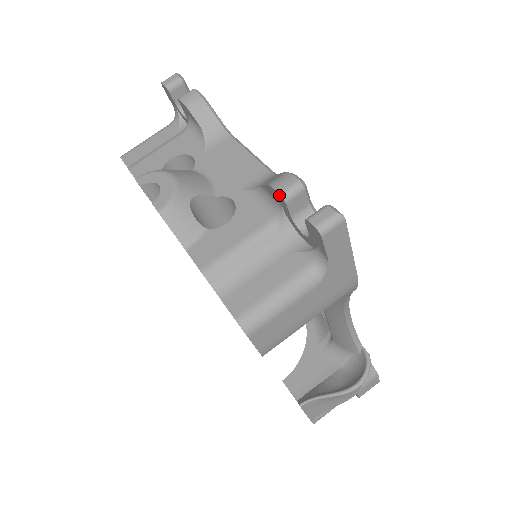
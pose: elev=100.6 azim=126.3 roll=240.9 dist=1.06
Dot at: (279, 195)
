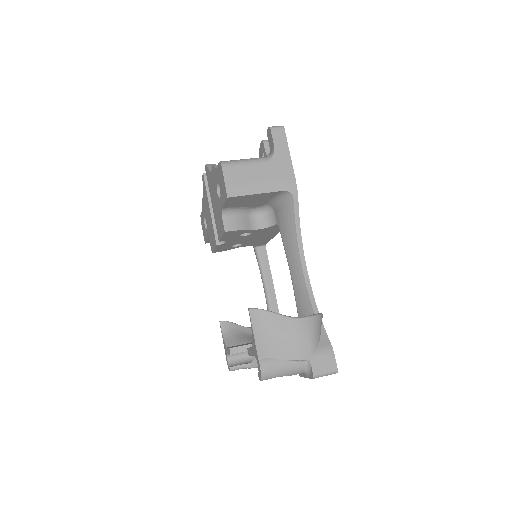
Dot at: (262, 142)
